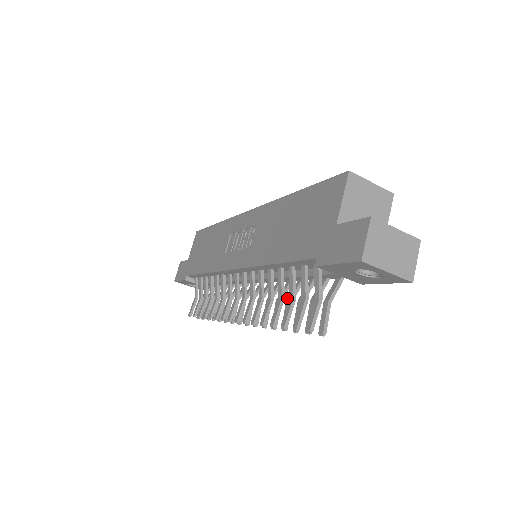
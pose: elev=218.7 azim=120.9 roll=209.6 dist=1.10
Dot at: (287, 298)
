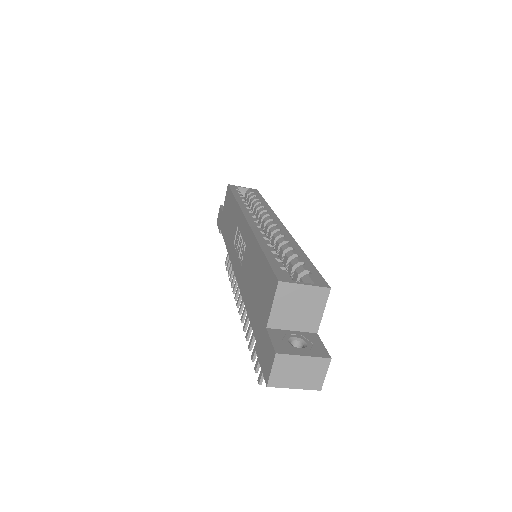
Dot at: occluded
